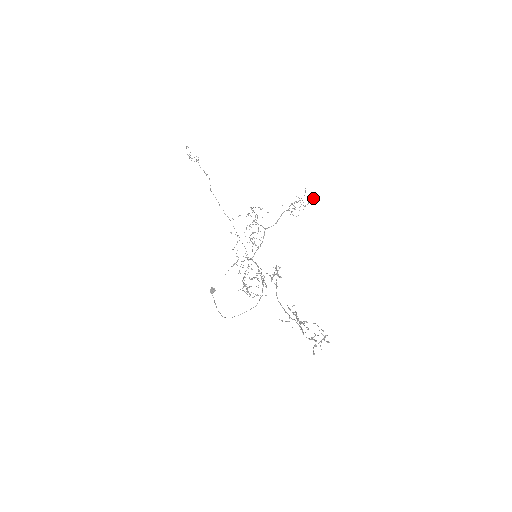
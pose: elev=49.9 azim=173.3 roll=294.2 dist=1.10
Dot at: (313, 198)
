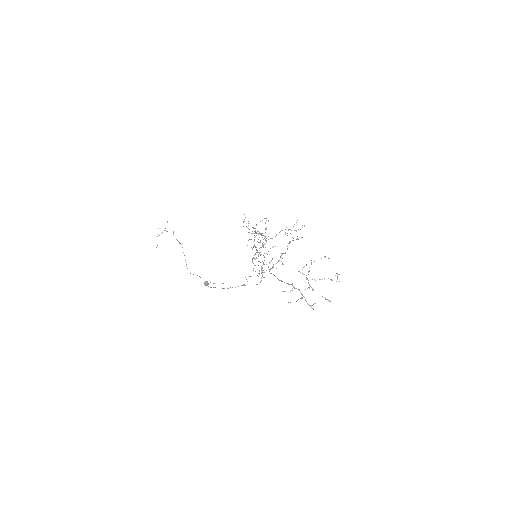
Dot at: occluded
